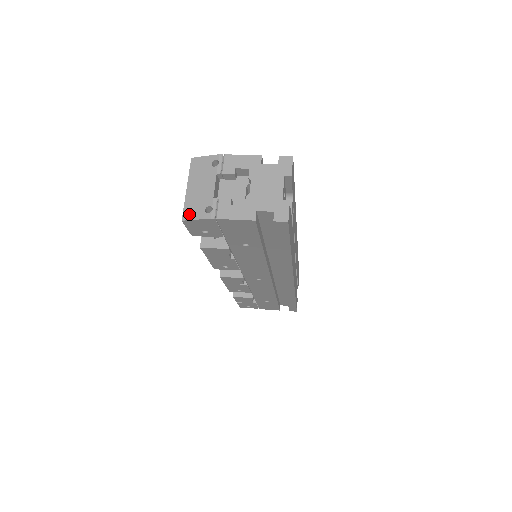
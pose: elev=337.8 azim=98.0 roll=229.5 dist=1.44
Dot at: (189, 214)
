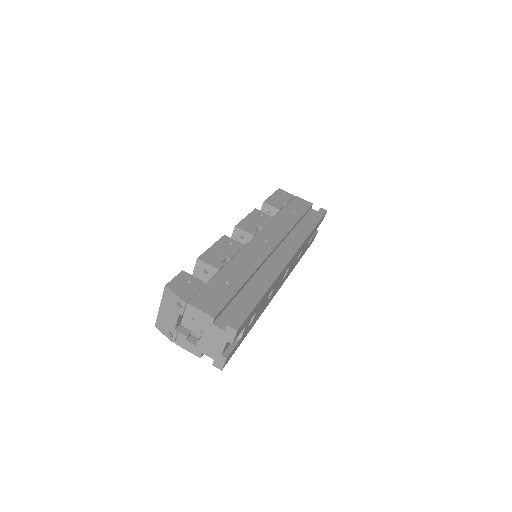
Dot at: (159, 326)
